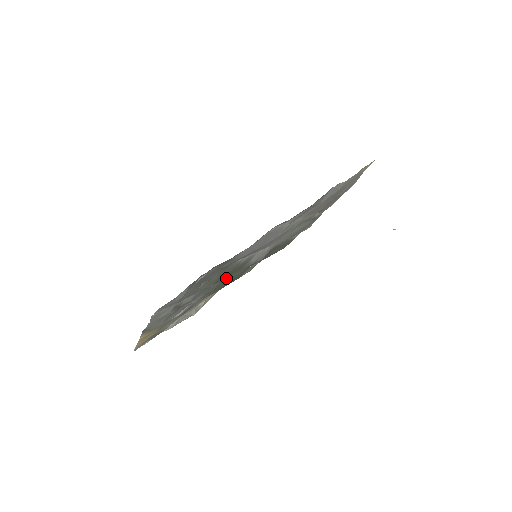
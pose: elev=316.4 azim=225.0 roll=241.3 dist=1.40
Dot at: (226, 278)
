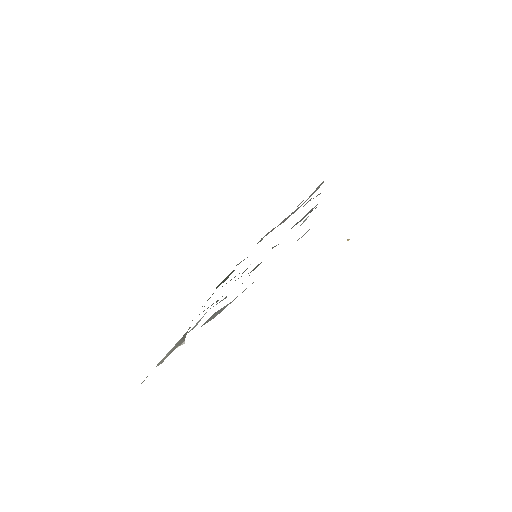
Dot at: occluded
